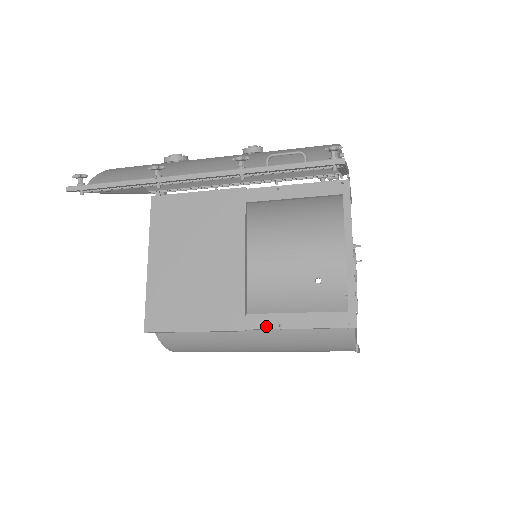
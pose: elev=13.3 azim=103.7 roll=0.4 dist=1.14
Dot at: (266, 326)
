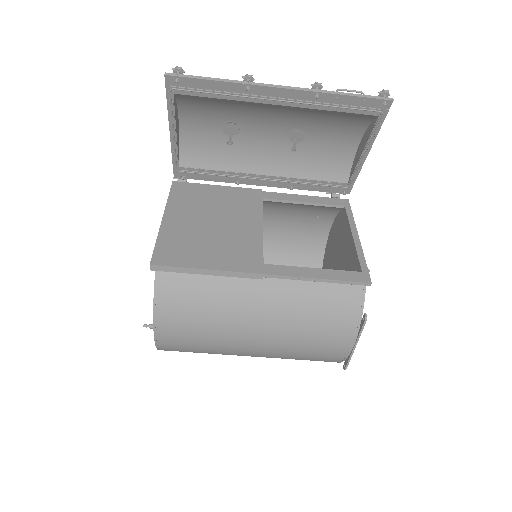
Dot at: (285, 274)
